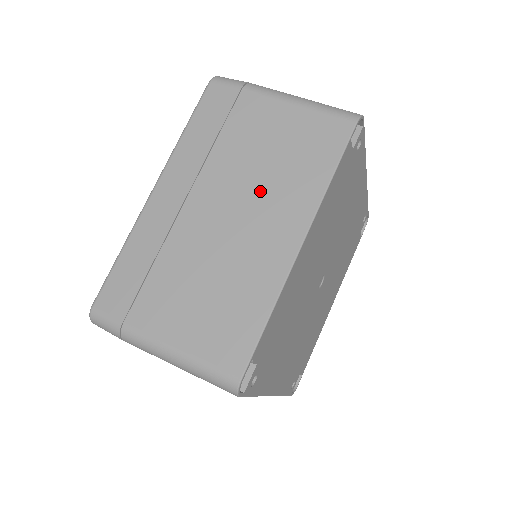
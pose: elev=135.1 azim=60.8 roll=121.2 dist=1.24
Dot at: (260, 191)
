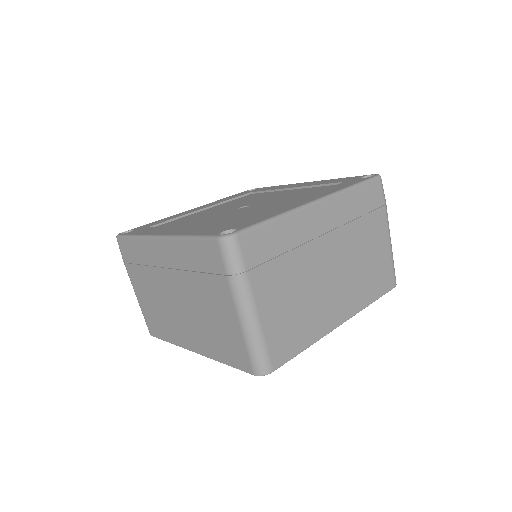
Dot at: (195, 318)
